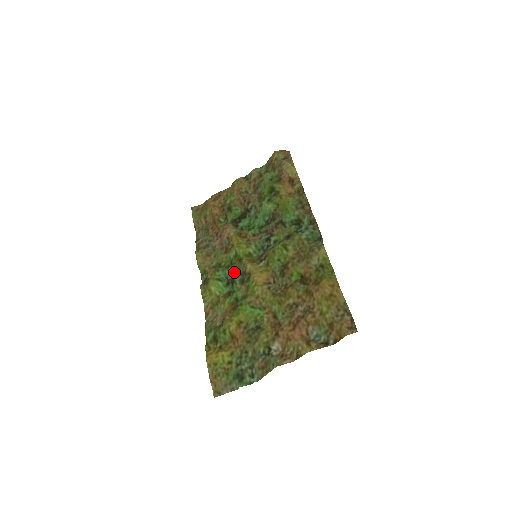
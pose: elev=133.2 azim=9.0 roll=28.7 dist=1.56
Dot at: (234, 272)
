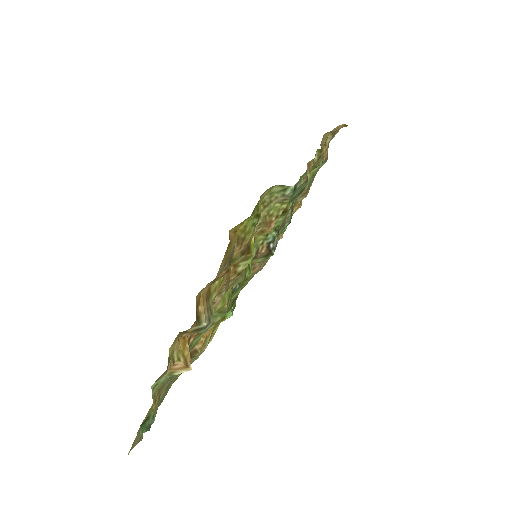
Dot at: occluded
